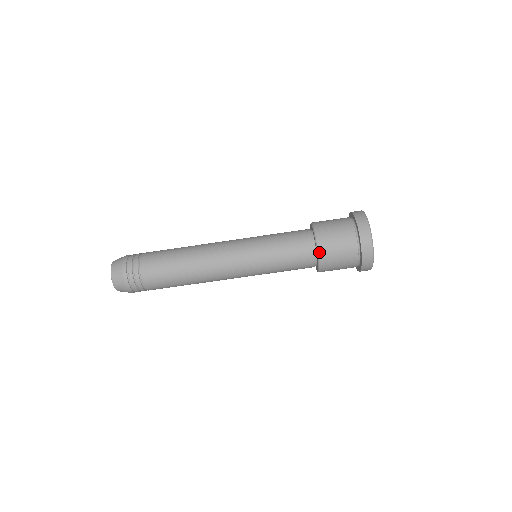
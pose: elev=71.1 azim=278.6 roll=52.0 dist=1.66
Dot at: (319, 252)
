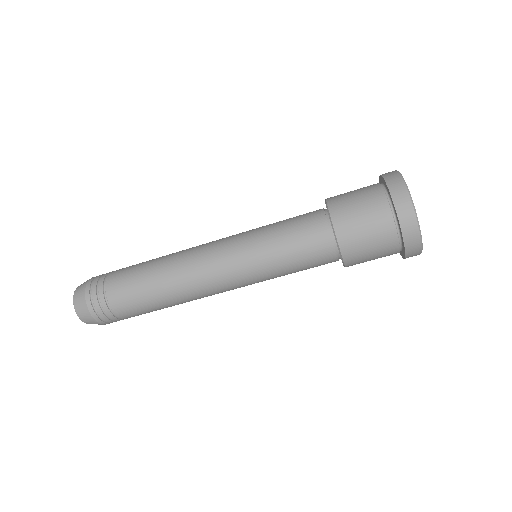
Dot at: (346, 266)
